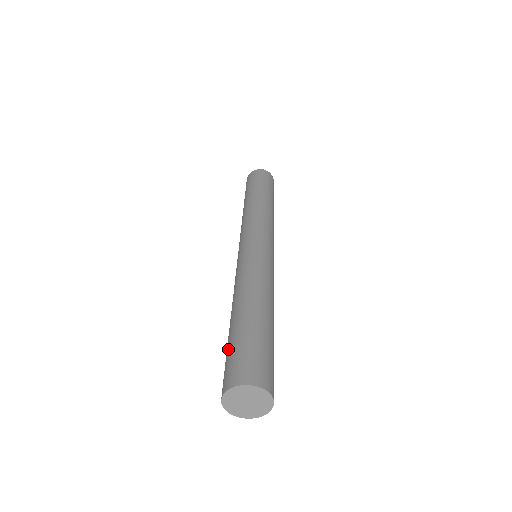
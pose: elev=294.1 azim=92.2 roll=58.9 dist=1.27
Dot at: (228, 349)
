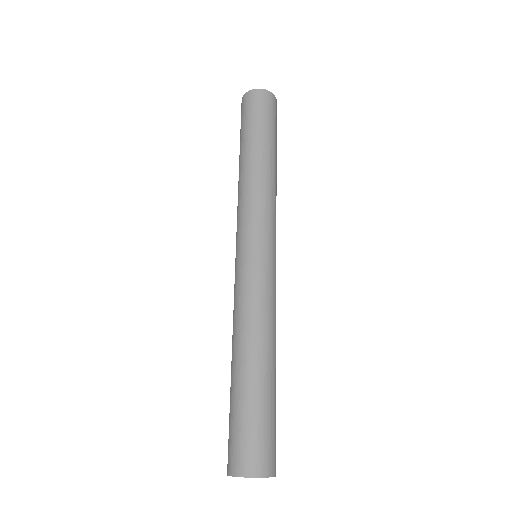
Dot at: (231, 416)
